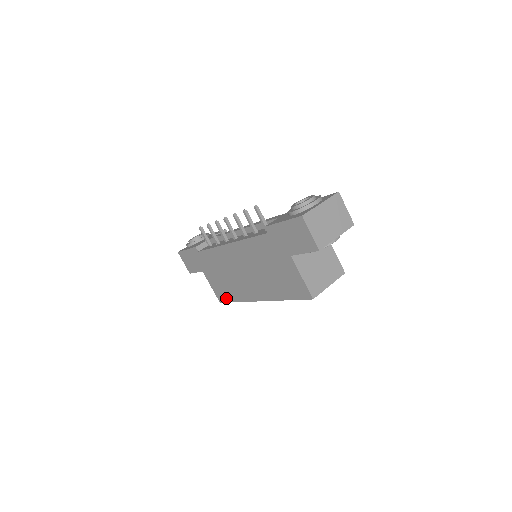
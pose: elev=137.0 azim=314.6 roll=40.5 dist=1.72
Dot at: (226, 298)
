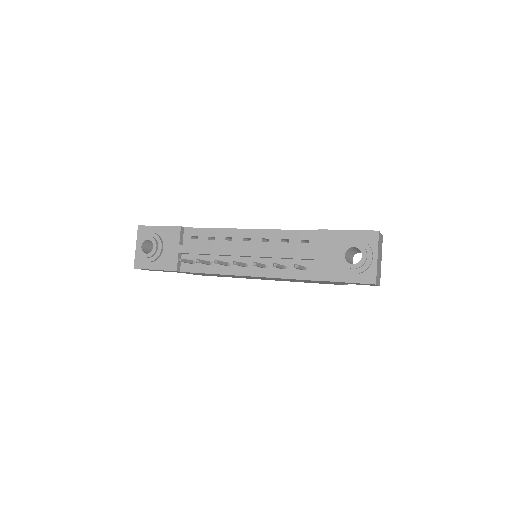
Dot at: occluded
